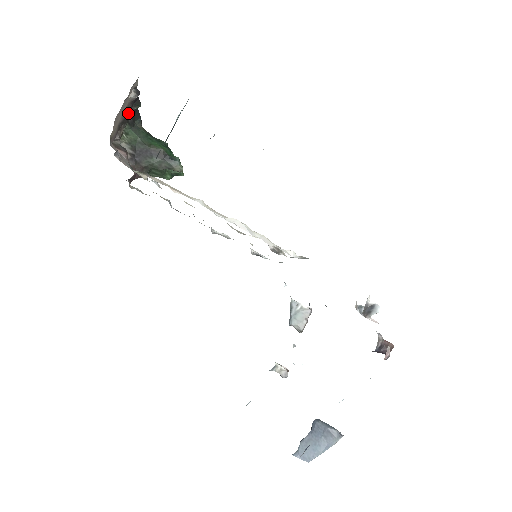
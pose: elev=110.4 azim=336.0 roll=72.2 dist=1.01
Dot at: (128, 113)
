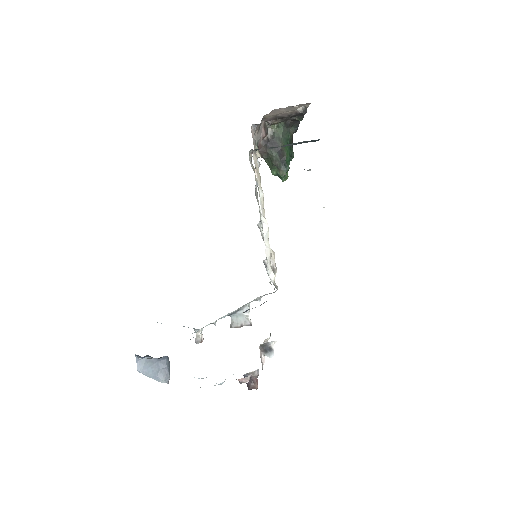
Dot at: (290, 117)
